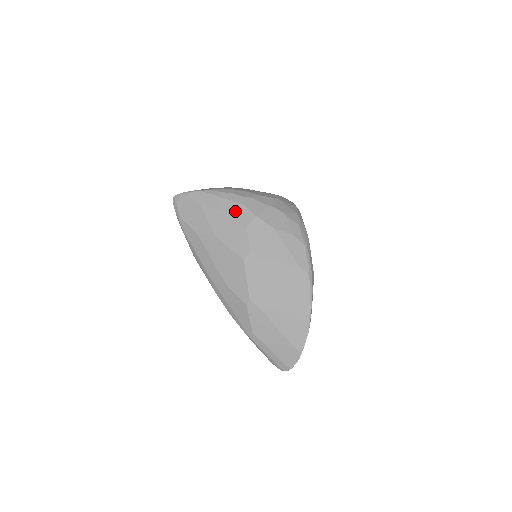
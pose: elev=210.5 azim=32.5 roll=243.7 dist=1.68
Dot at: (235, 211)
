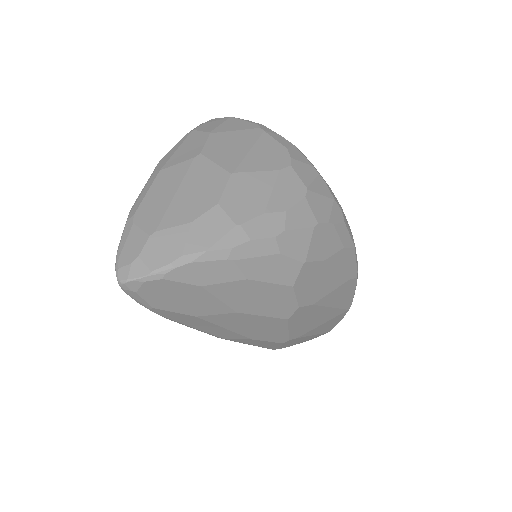
Dot at: (269, 271)
